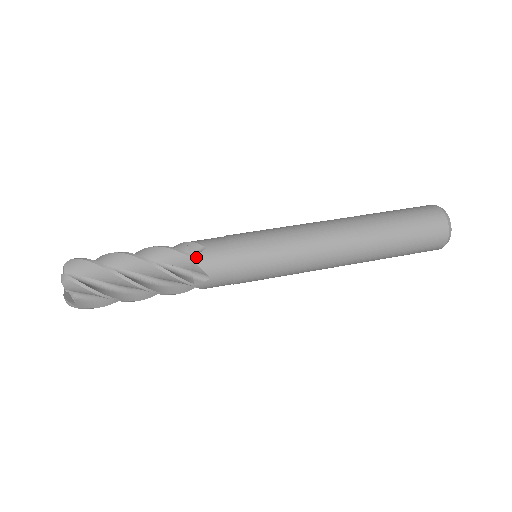
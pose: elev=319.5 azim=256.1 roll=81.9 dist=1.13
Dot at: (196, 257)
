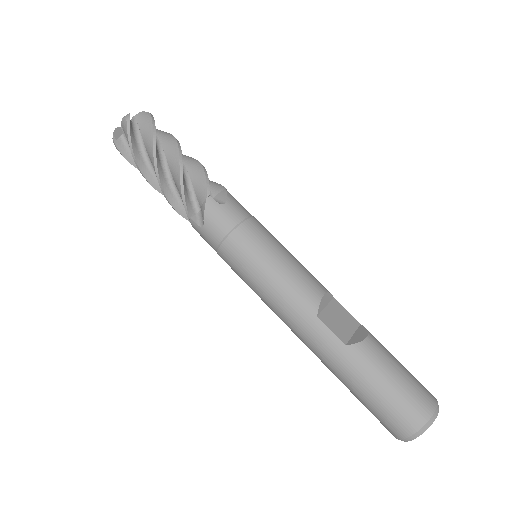
Dot at: (193, 224)
